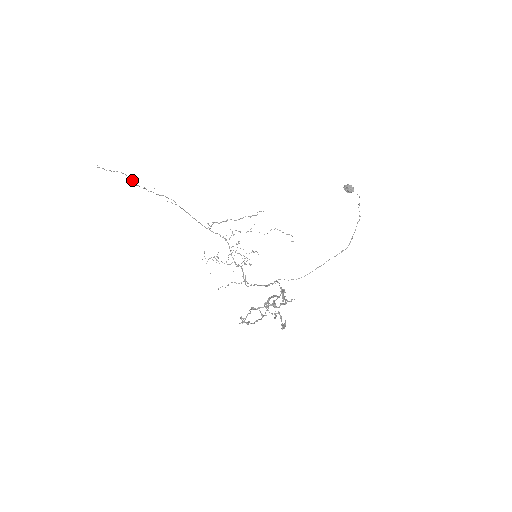
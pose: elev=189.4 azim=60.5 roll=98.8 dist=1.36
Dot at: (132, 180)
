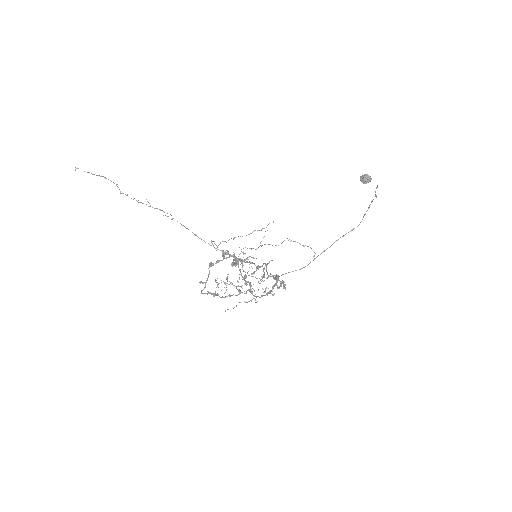
Dot at: (118, 187)
